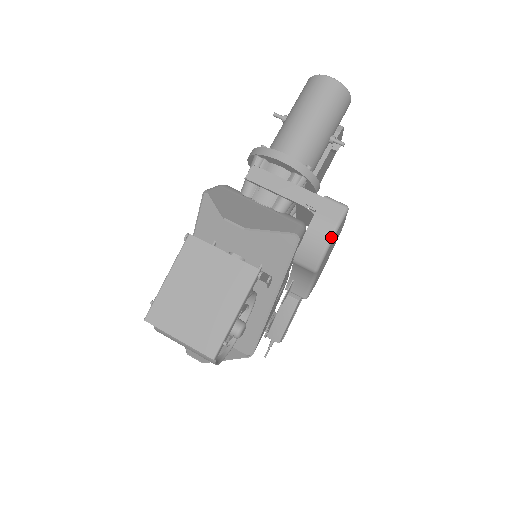
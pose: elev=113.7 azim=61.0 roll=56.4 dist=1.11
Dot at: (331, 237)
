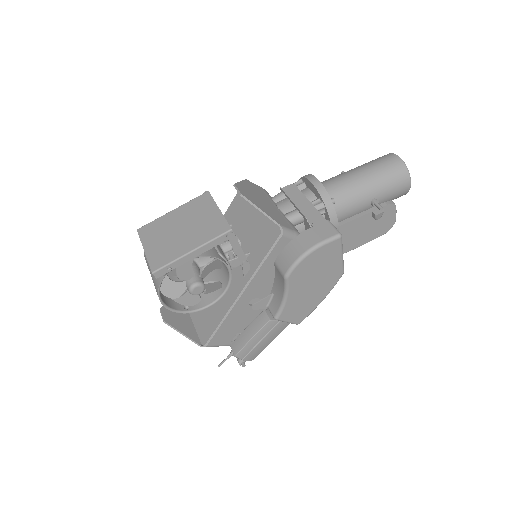
Dot at: (311, 248)
